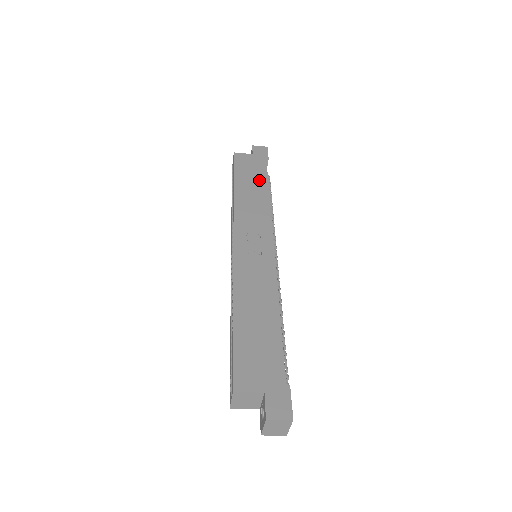
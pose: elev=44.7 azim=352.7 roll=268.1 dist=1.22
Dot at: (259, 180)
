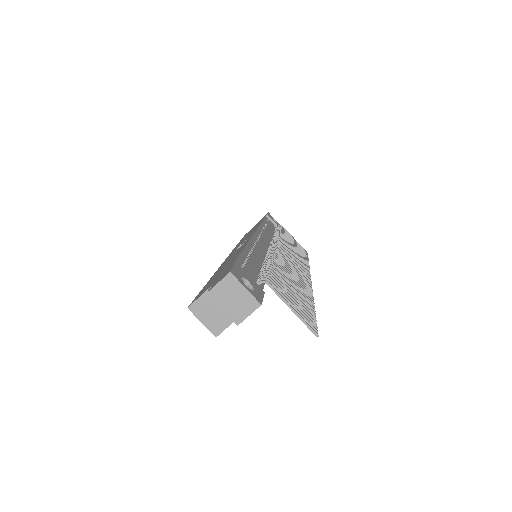
Dot at: occluded
